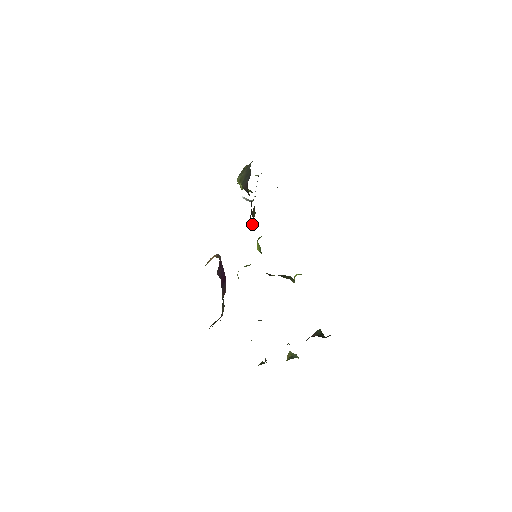
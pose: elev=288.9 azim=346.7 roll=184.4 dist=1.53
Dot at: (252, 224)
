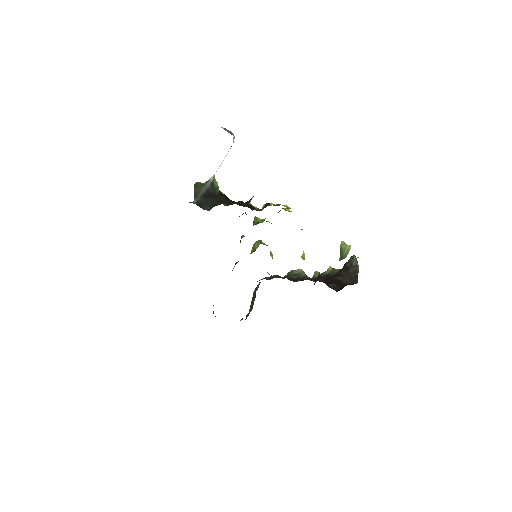
Dot at: occluded
